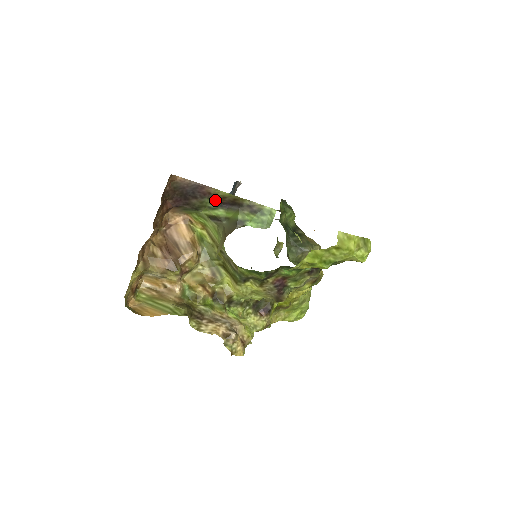
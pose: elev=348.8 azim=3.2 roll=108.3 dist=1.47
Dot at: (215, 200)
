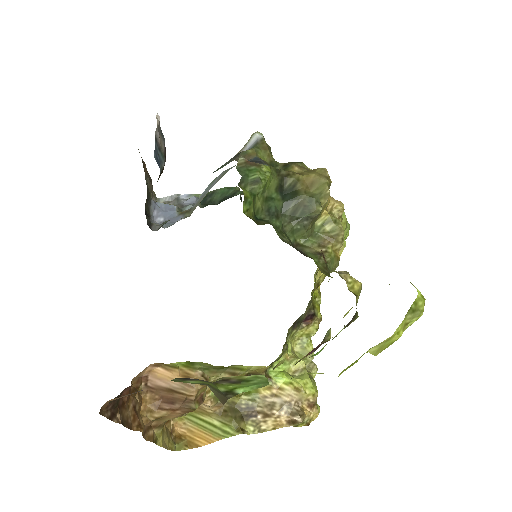
Dot at: (174, 379)
